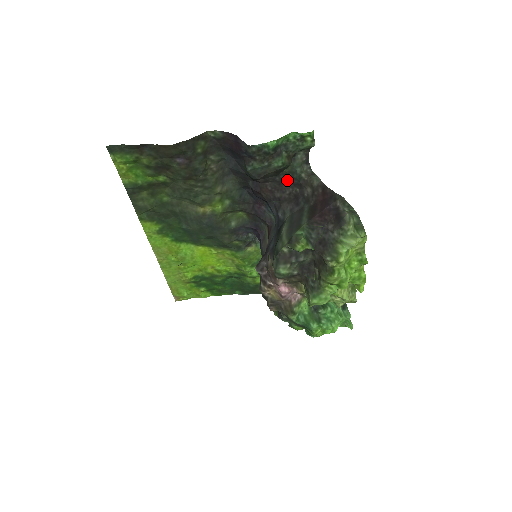
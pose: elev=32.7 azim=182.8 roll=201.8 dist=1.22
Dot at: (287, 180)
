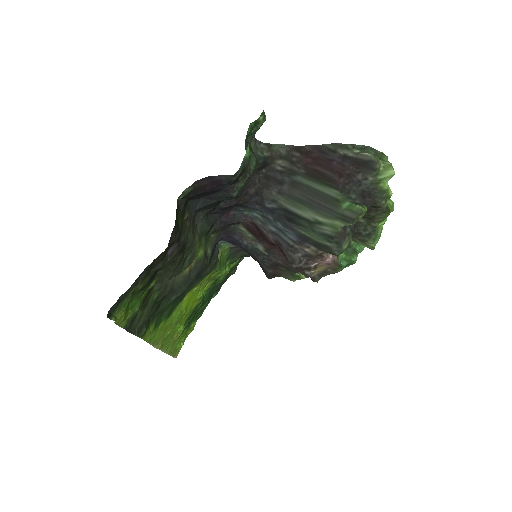
Dot at: occluded
